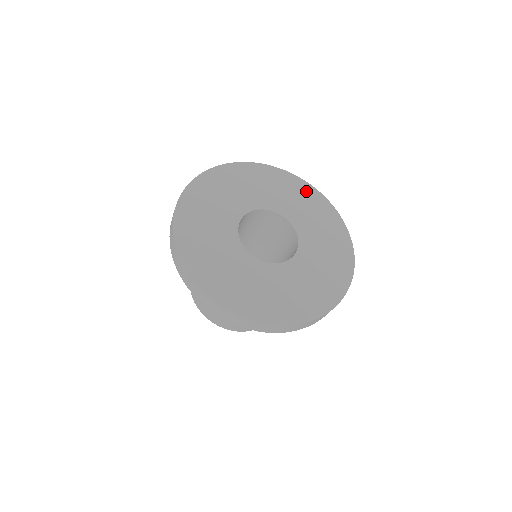
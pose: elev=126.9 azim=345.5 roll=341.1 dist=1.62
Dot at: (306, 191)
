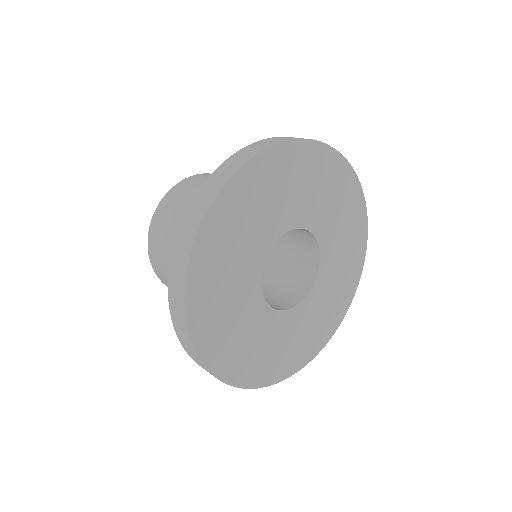
Dot at: (358, 253)
